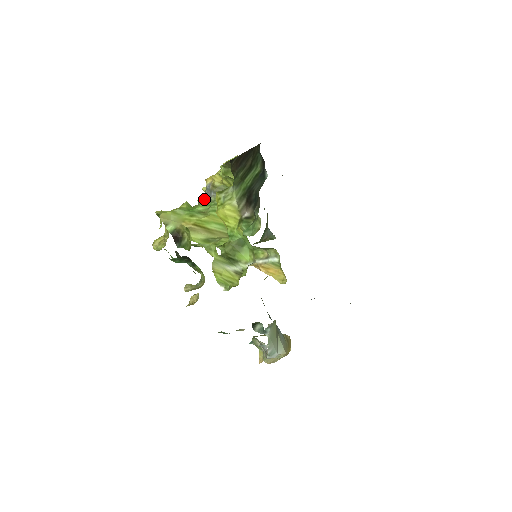
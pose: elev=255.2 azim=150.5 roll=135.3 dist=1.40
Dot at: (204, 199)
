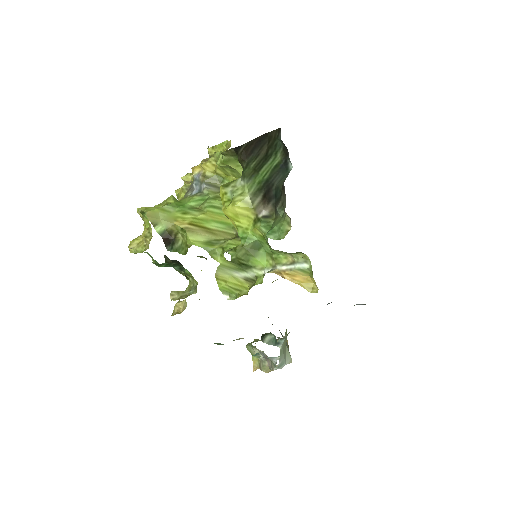
Dot at: (193, 192)
